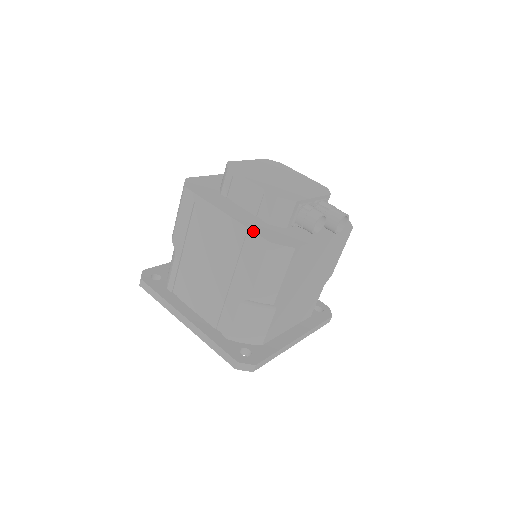
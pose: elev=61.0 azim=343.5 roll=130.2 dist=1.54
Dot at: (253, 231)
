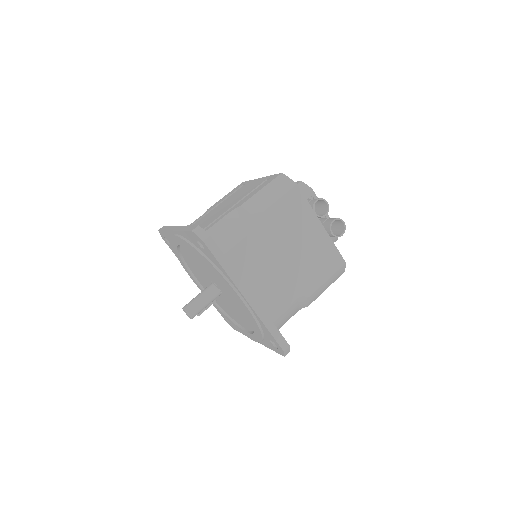
Dot at: occluded
